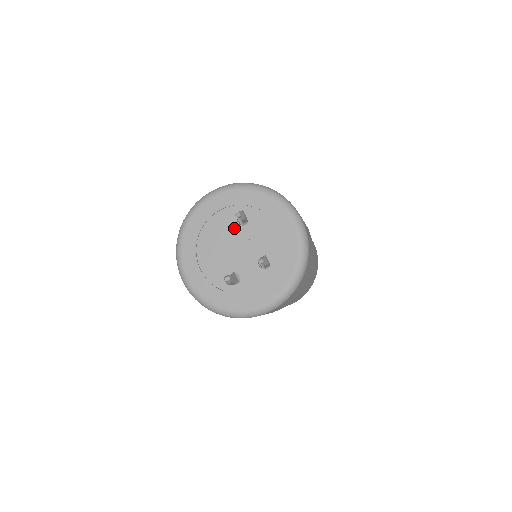
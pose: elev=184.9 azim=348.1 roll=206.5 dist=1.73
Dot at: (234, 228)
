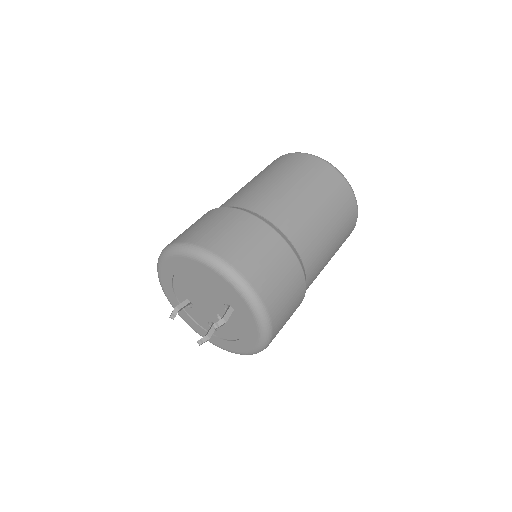
Dot at: (218, 302)
